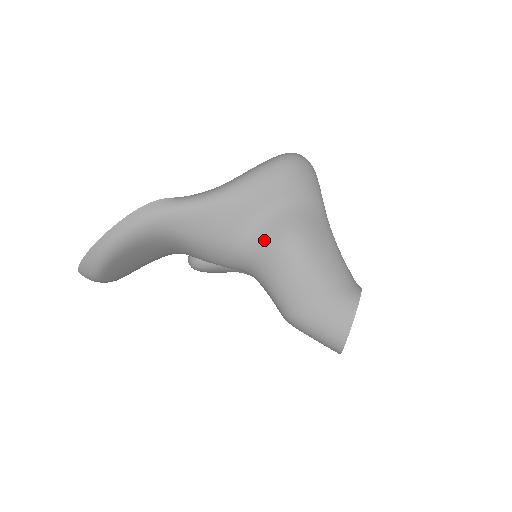
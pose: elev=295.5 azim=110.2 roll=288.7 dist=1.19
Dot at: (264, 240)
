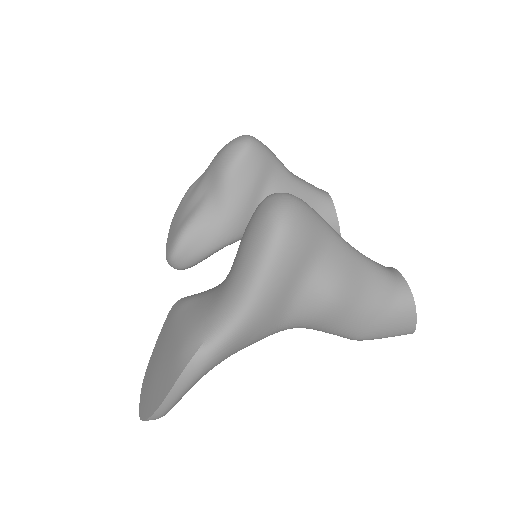
Dot at: (307, 315)
